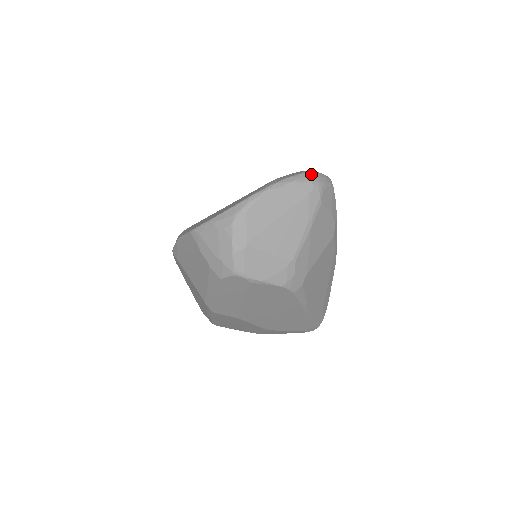
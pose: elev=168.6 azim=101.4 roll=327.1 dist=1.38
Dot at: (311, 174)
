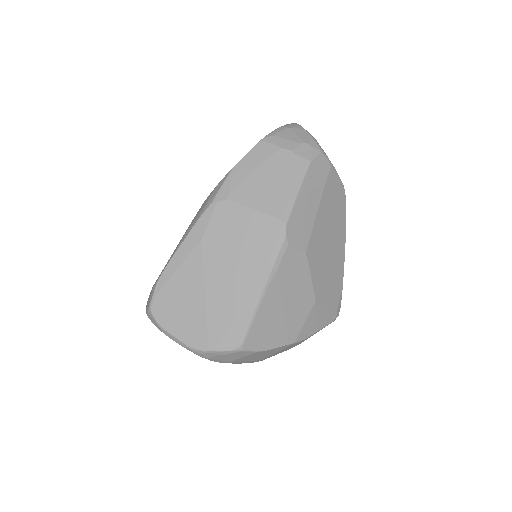
Dot at: occluded
